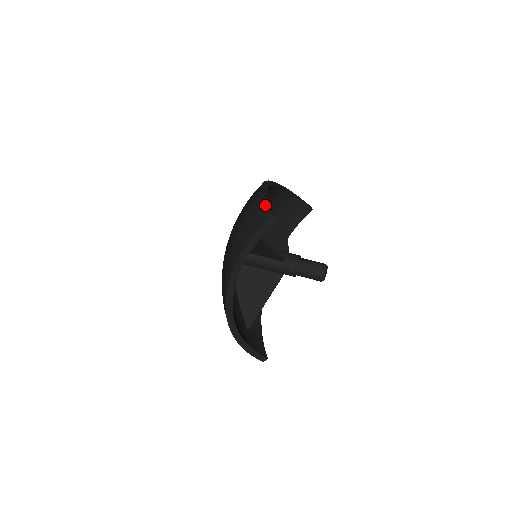
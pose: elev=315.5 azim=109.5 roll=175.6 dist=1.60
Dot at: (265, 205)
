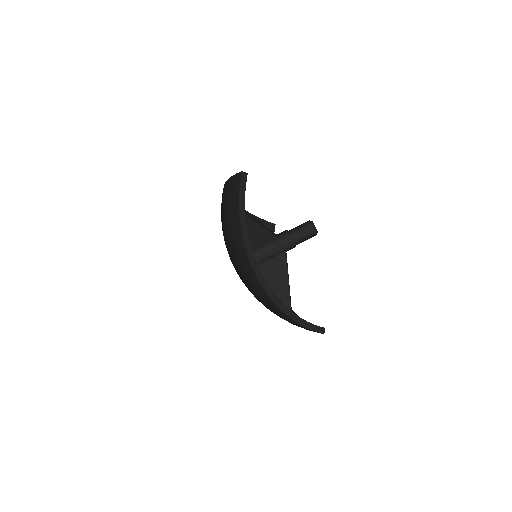
Dot at: occluded
